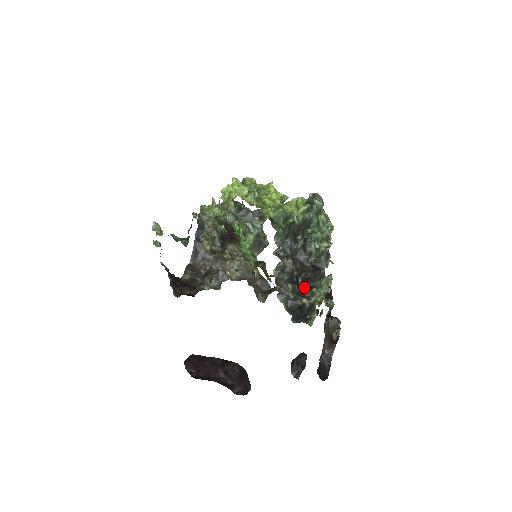
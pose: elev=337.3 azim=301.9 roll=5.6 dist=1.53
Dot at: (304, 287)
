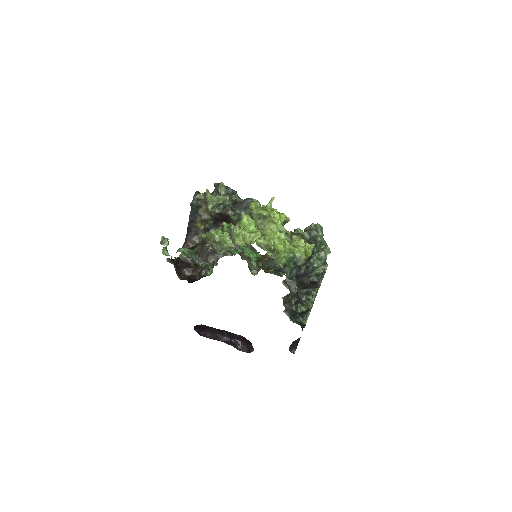
Dot at: (301, 292)
